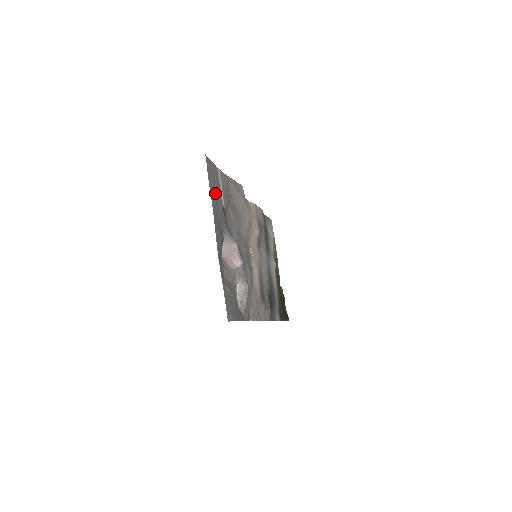
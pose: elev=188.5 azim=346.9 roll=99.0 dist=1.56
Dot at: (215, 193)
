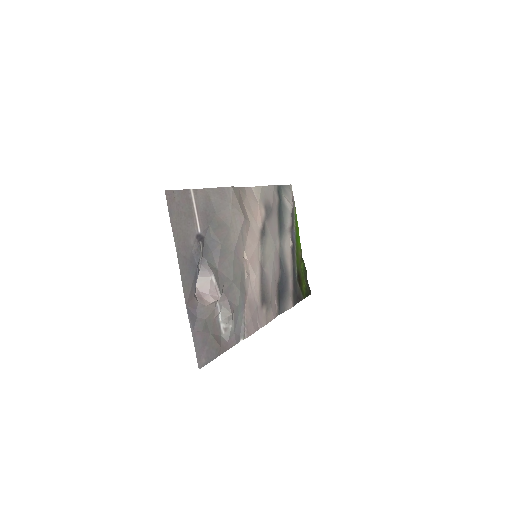
Dot at: (183, 228)
